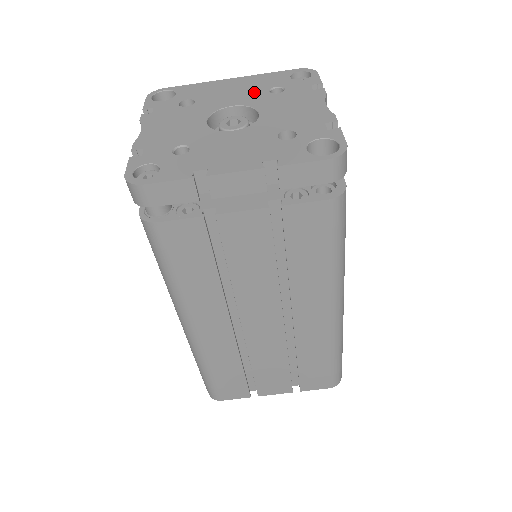
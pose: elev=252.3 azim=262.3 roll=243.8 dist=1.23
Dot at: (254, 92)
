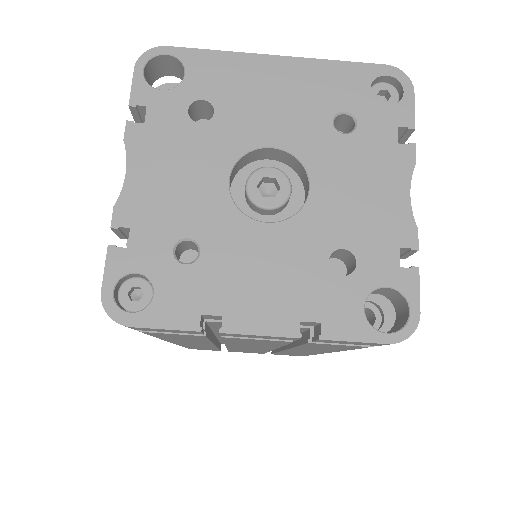
Dot at: (309, 116)
